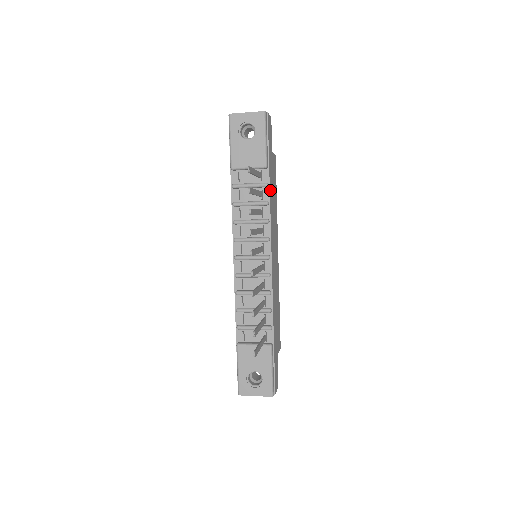
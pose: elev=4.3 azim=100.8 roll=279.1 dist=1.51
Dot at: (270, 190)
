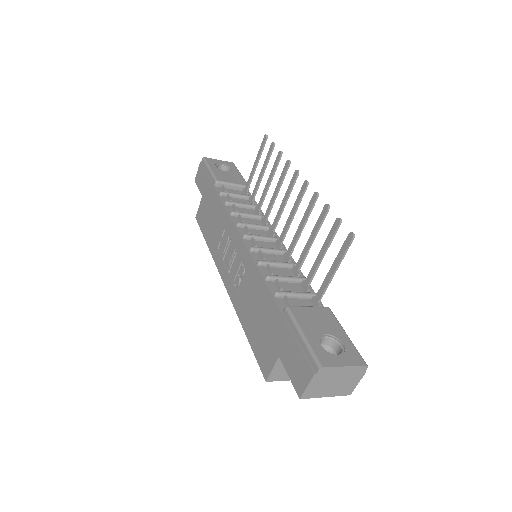
Dot at: occluded
